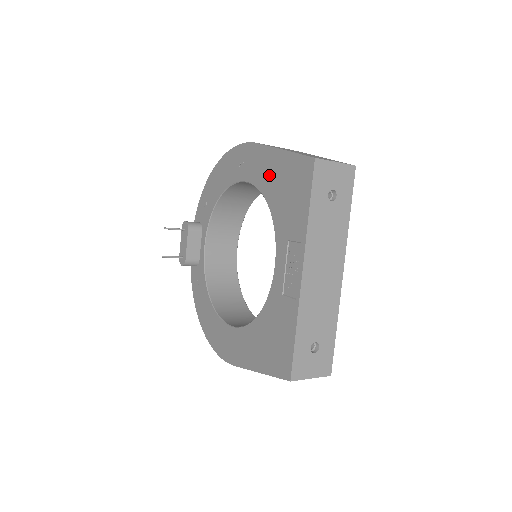
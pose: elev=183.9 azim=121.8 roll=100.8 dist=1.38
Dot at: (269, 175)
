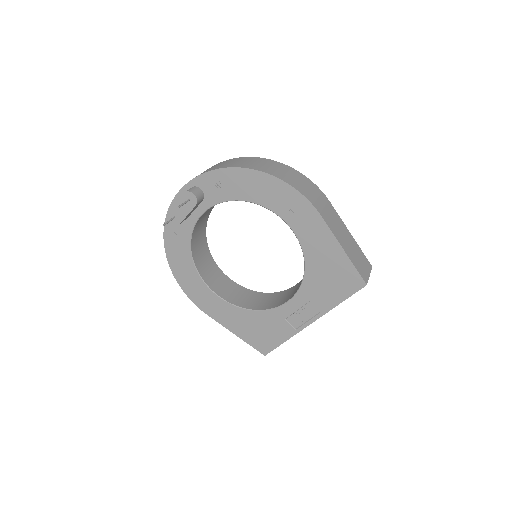
Dot at: (319, 251)
